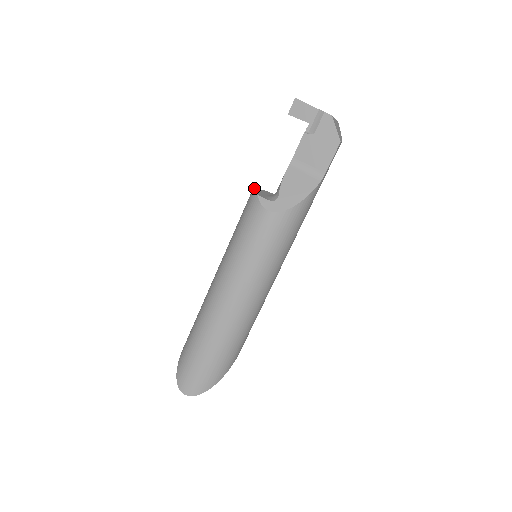
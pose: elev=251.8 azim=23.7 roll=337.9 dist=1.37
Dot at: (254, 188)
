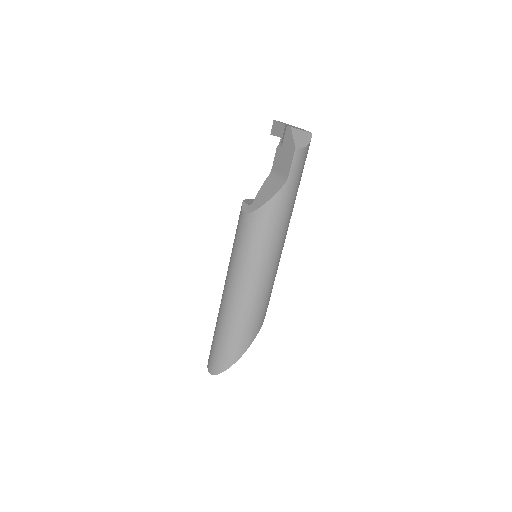
Dot at: (254, 199)
